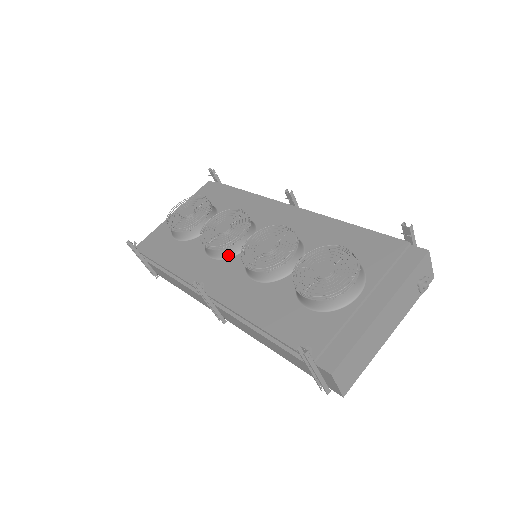
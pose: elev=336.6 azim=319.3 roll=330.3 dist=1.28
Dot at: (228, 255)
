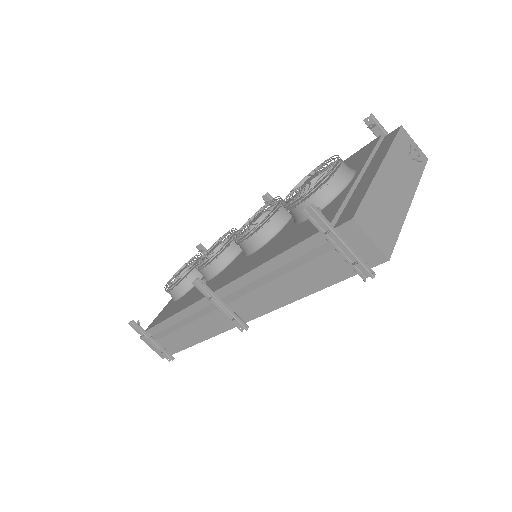
Dot at: (226, 263)
